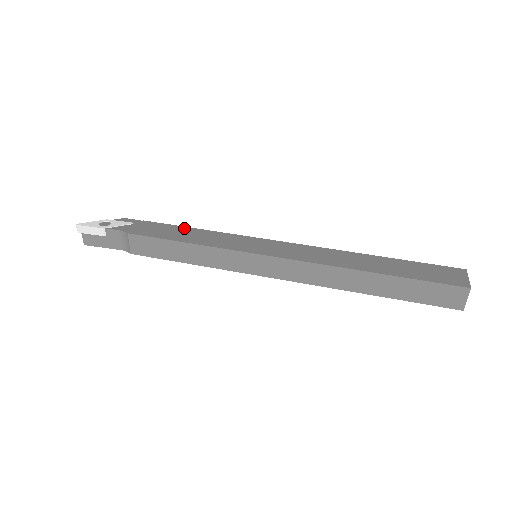
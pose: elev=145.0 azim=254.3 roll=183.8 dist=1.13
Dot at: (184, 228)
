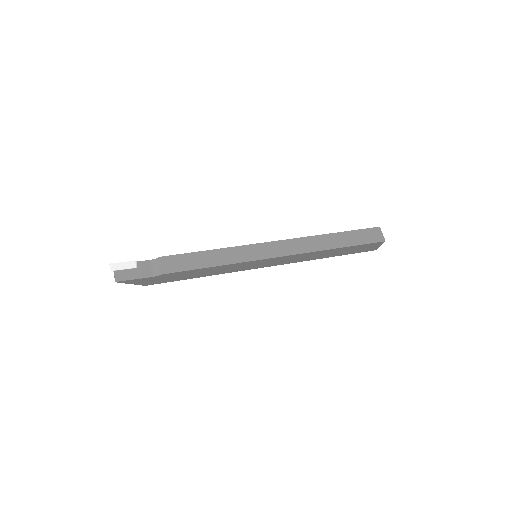
Dot at: occluded
